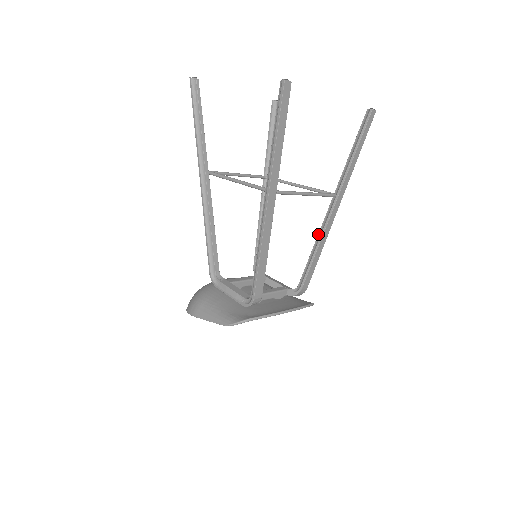
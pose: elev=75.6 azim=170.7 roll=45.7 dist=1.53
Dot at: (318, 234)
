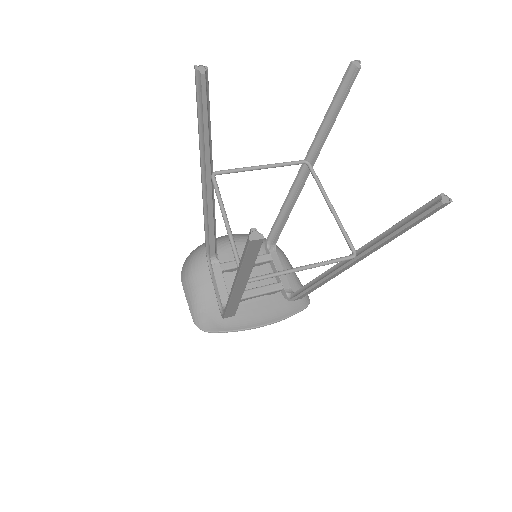
Dot at: (325, 271)
